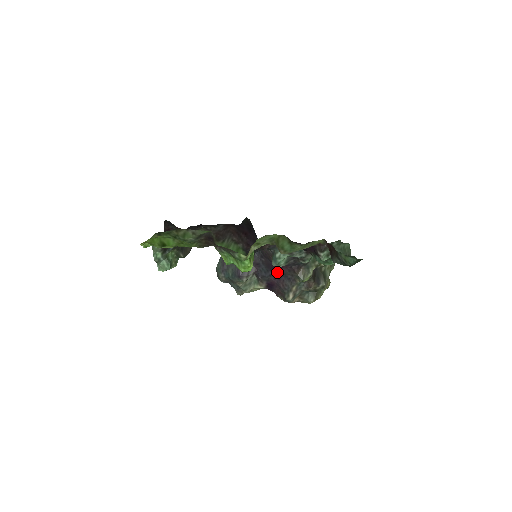
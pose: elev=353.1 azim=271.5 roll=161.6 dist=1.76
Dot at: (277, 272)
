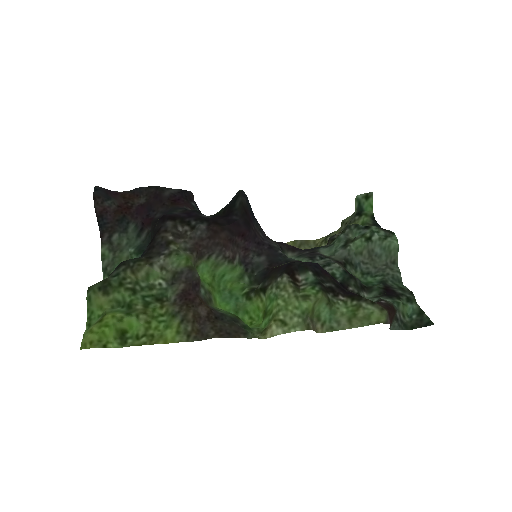
Dot at: occluded
